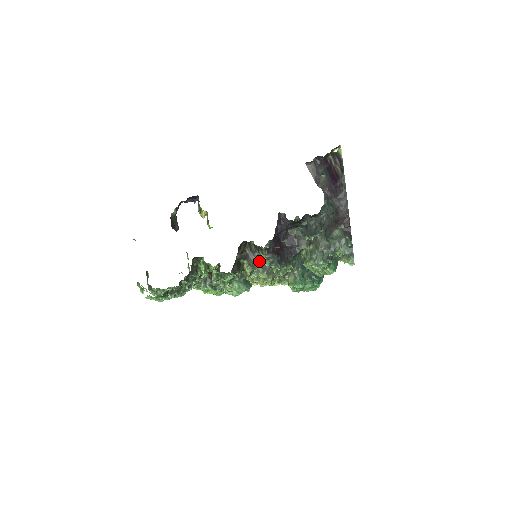
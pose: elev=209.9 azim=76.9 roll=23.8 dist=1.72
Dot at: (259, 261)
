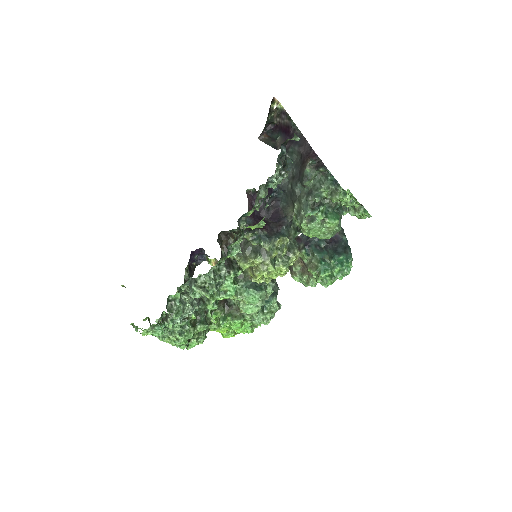
Dot at: (247, 247)
